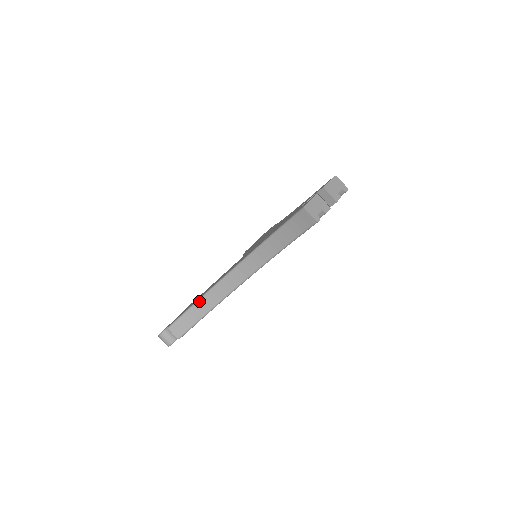
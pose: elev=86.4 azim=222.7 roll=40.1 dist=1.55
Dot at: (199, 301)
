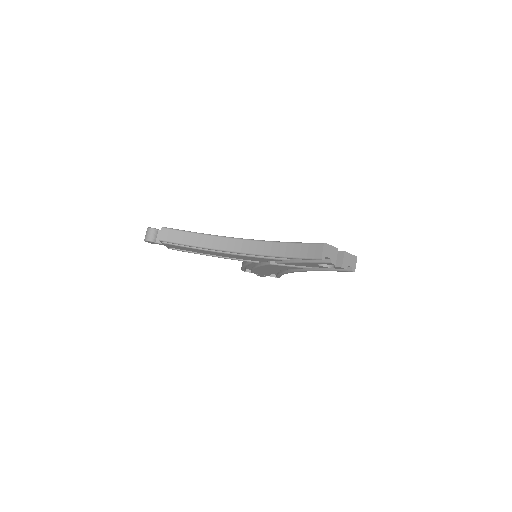
Dot at: (198, 234)
